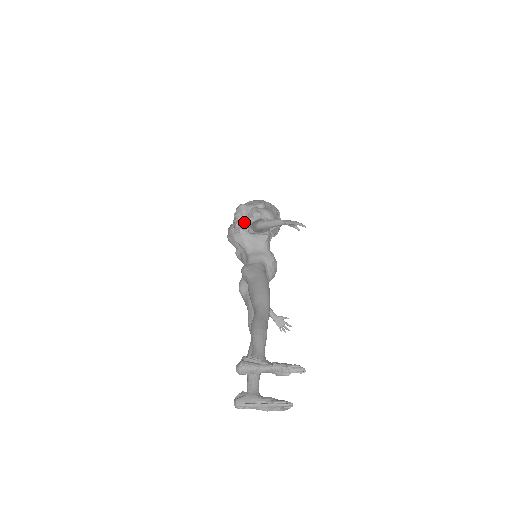
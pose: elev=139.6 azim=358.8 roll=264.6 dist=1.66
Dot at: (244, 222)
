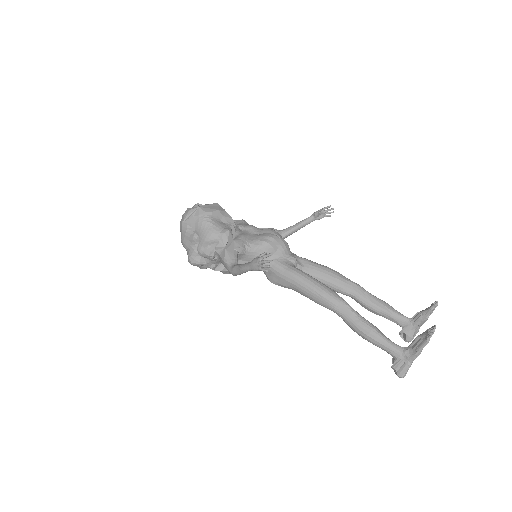
Dot at: (213, 264)
